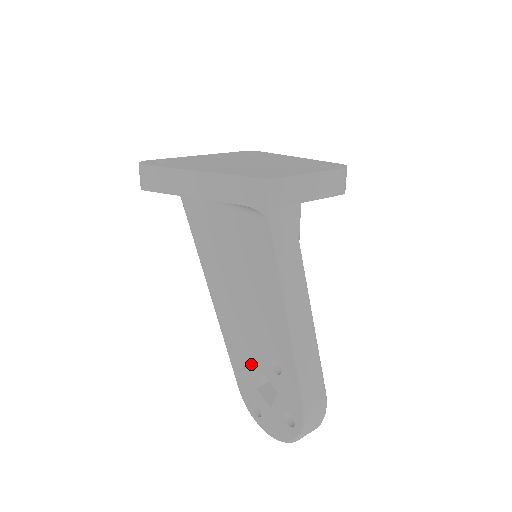
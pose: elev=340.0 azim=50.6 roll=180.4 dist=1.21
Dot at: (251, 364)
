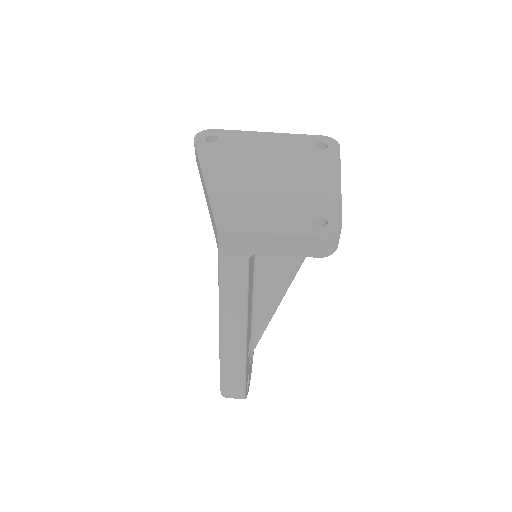
Dot at: occluded
